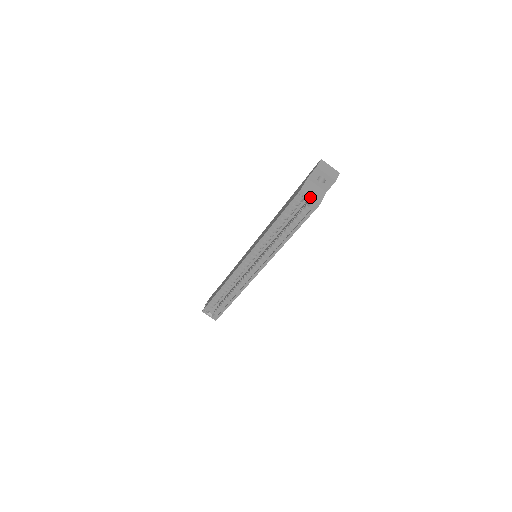
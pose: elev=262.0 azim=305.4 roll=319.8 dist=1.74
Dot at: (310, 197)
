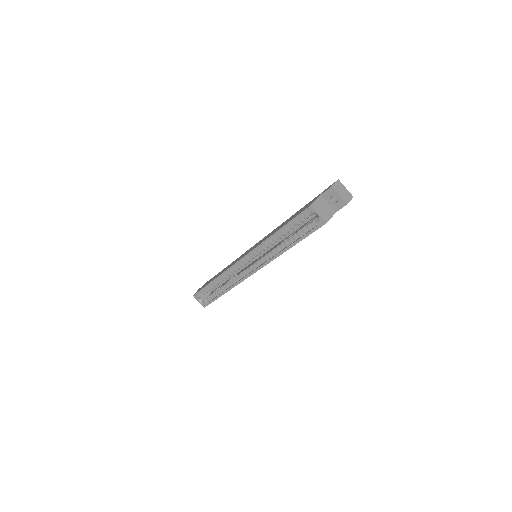
Dot at: (319, 214)
